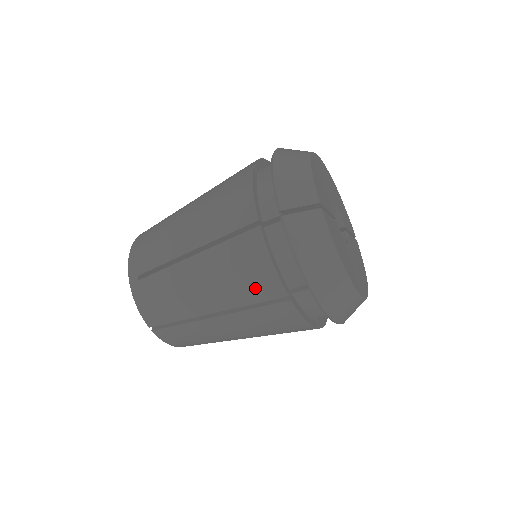
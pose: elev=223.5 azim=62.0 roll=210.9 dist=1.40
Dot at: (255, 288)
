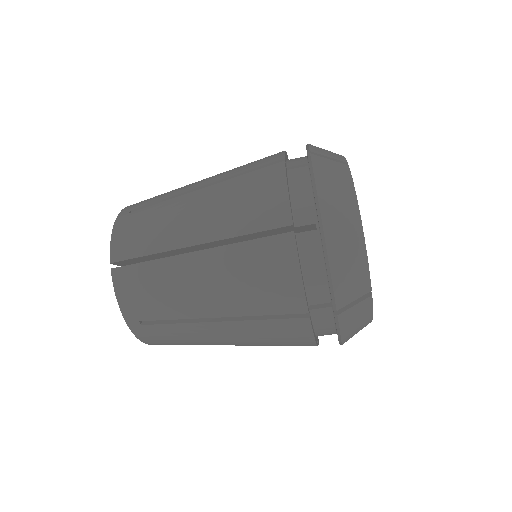
Dot at: (287, 345)
